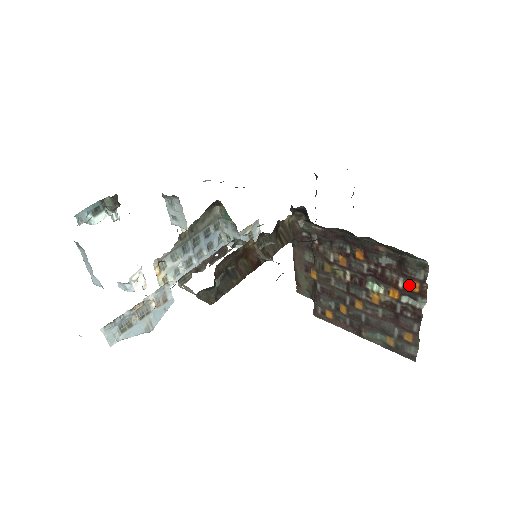
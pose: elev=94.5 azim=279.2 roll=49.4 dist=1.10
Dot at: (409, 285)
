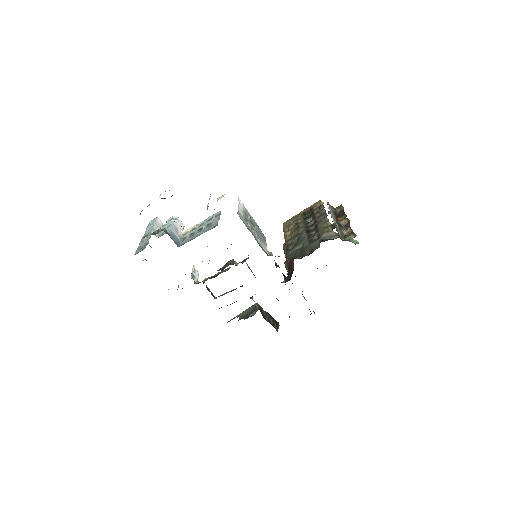
Dot at: occluded
